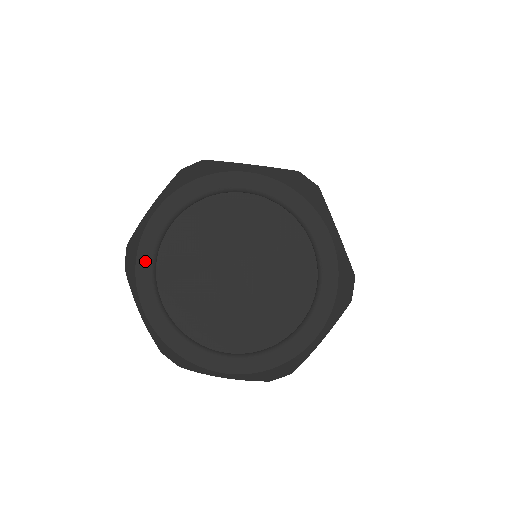
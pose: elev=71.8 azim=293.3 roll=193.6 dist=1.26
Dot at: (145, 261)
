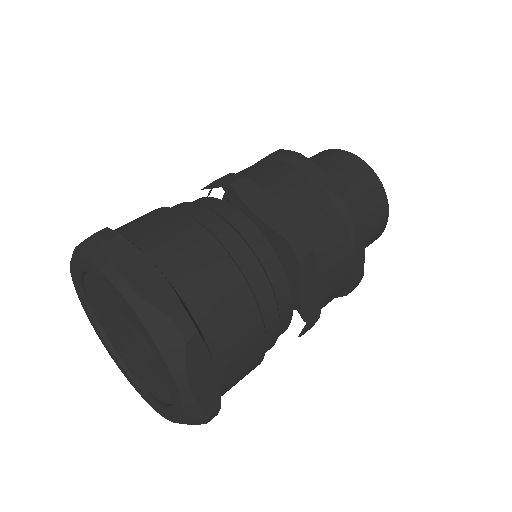
Dot at: (103, 341)
